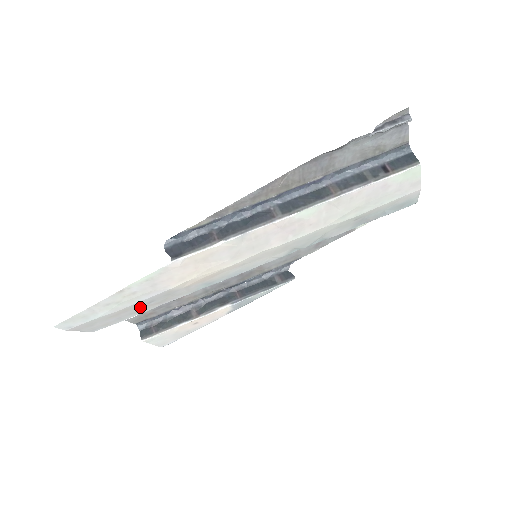
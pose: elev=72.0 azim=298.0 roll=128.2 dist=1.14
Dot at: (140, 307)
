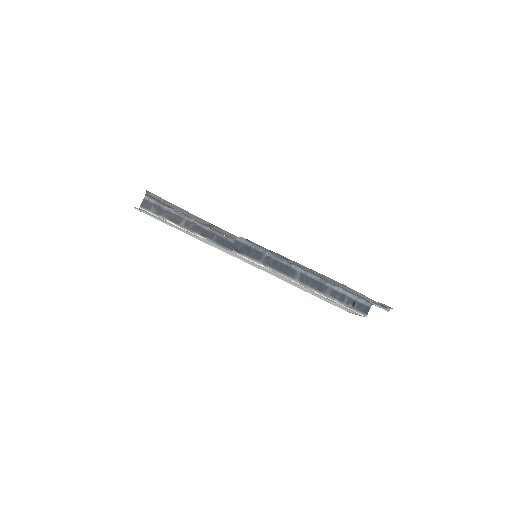
Dot at: occluded
